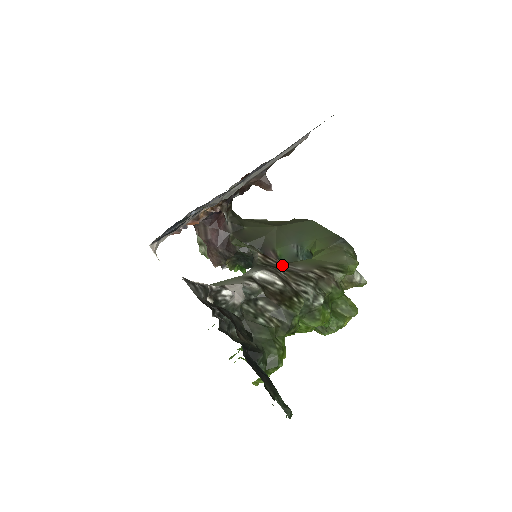
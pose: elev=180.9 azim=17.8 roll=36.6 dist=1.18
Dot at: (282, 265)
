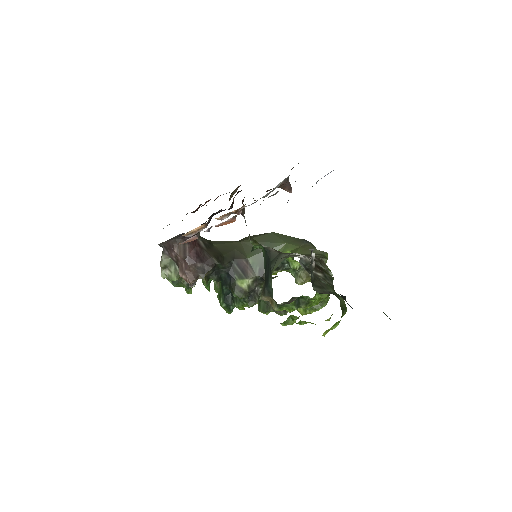
Dot at: occluded
